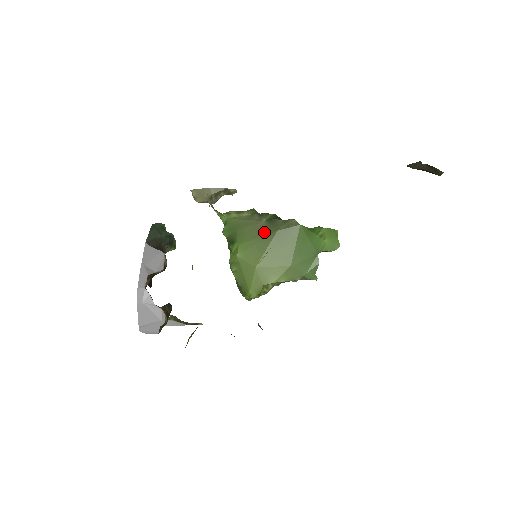
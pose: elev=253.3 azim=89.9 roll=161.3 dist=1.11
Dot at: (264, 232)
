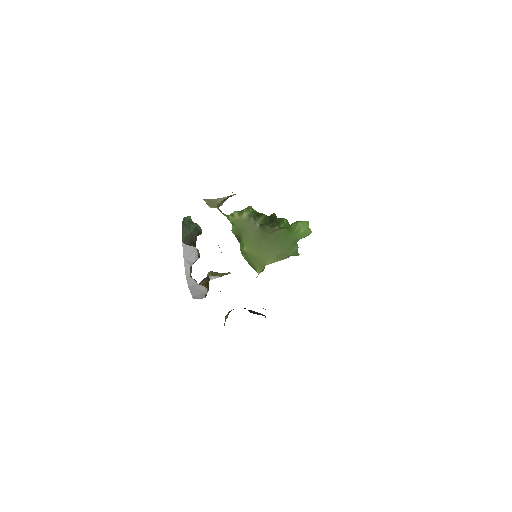
Dot at: (259, 235)
